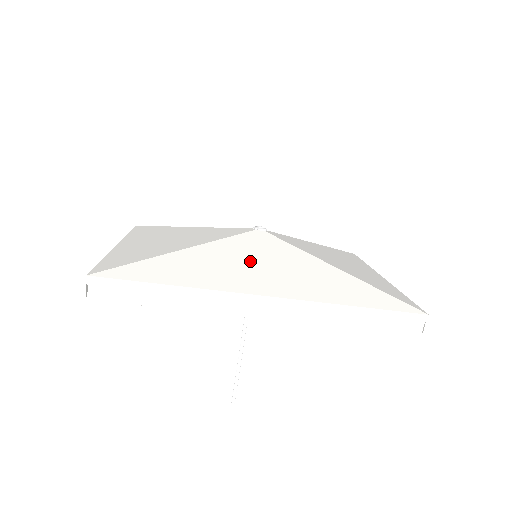
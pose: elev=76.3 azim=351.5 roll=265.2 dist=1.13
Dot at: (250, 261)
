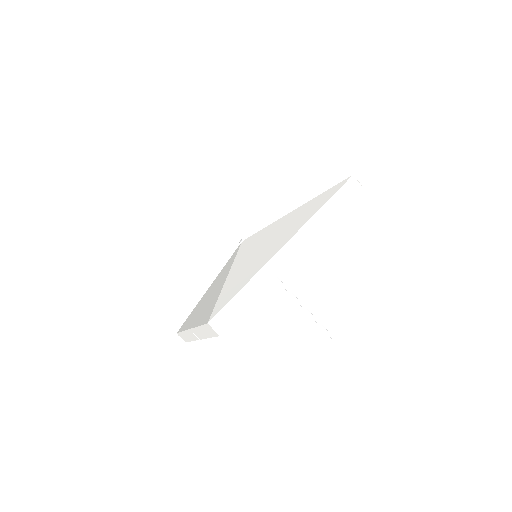
Dot at: (260, 247)
